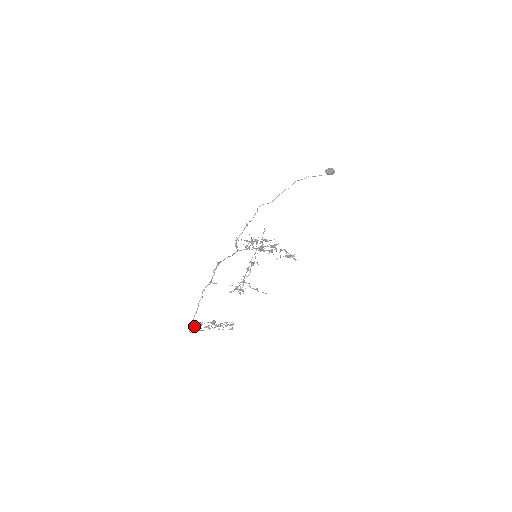
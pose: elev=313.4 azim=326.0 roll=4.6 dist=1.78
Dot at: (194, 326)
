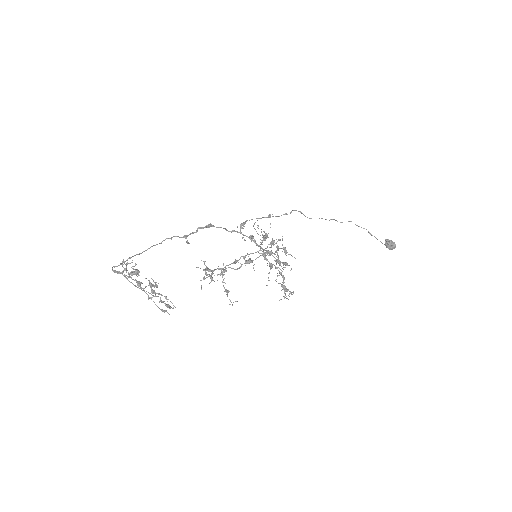
Dot at: occluded
